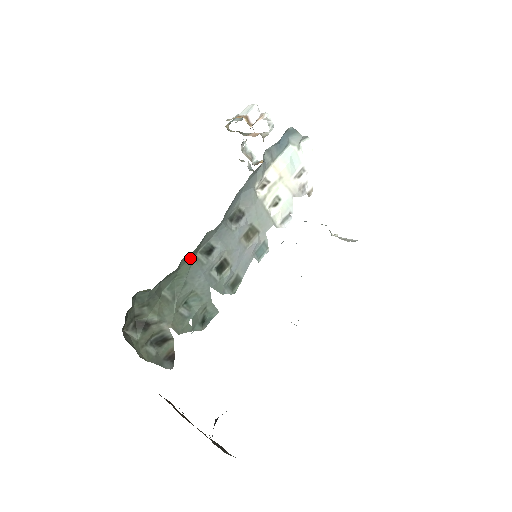
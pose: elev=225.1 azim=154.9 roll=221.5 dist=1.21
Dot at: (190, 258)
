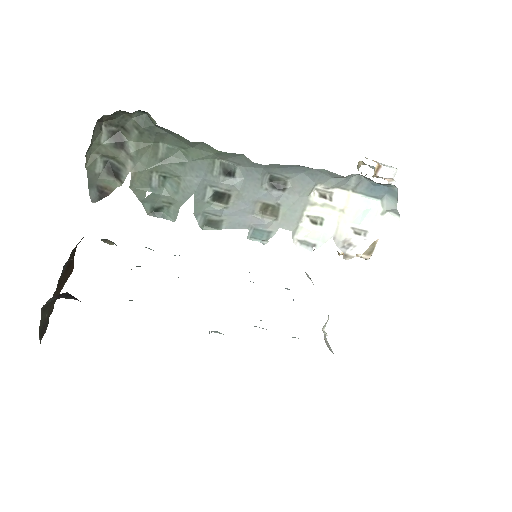
Dot at: (210, 152)
